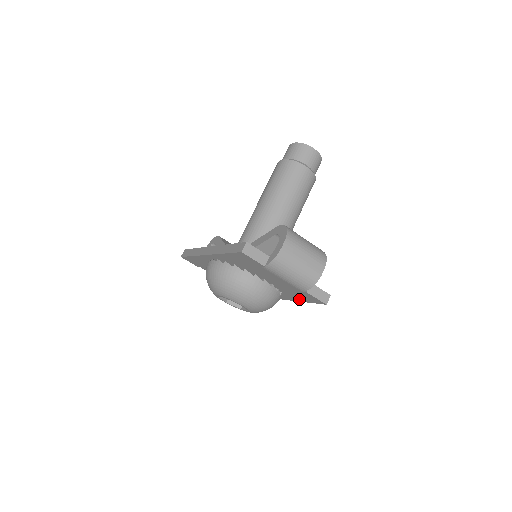
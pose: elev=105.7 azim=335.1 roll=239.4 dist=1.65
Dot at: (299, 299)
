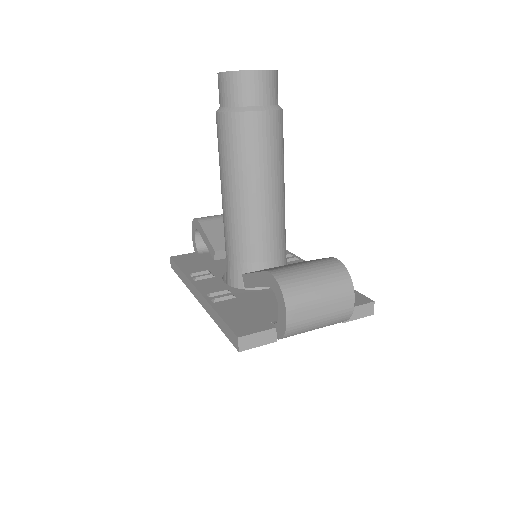
Dot at: occluded
